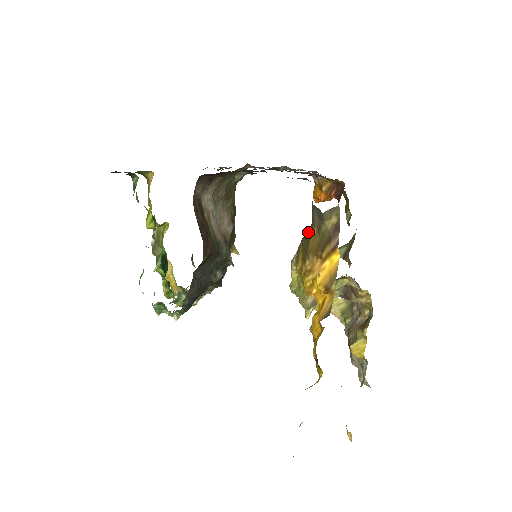
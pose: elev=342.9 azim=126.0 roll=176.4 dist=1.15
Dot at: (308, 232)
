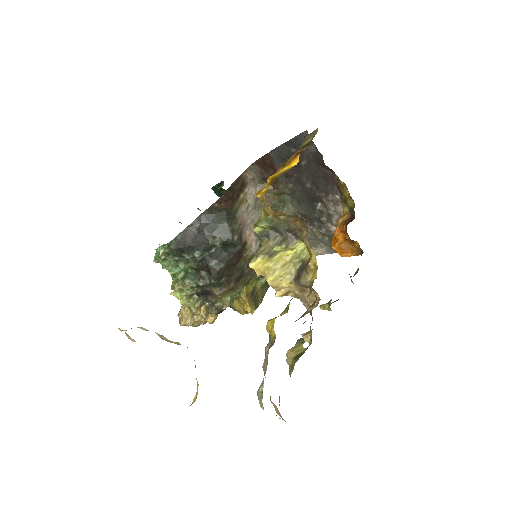
Dot at: occluded
